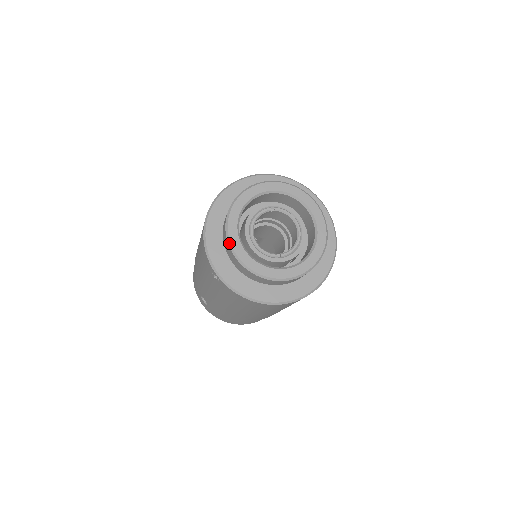
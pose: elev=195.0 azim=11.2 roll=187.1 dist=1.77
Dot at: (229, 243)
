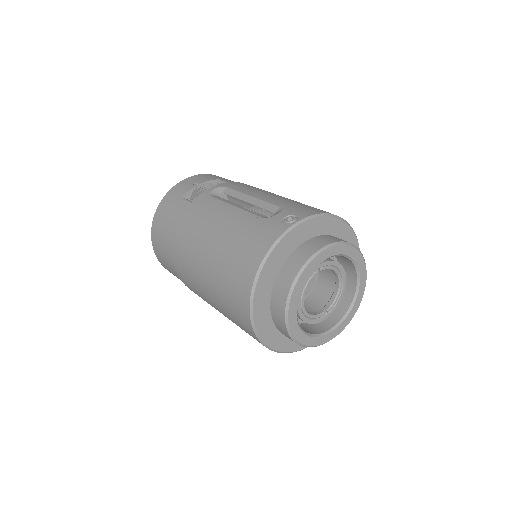
Dot at: (291, 336)
